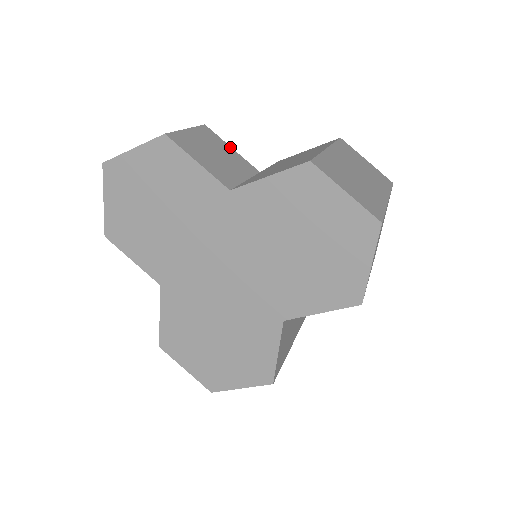
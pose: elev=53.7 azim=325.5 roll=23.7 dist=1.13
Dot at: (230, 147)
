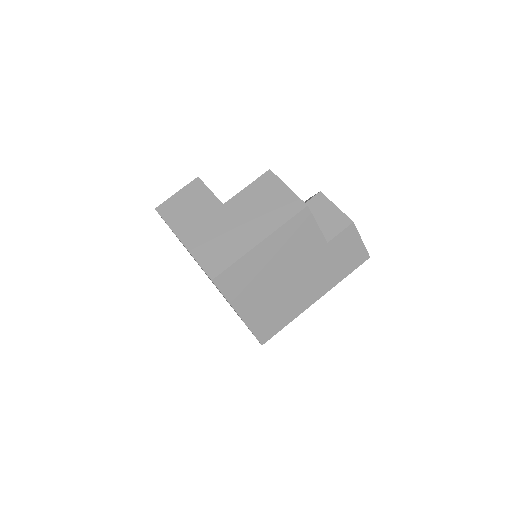
Dot at: (210, 191)
